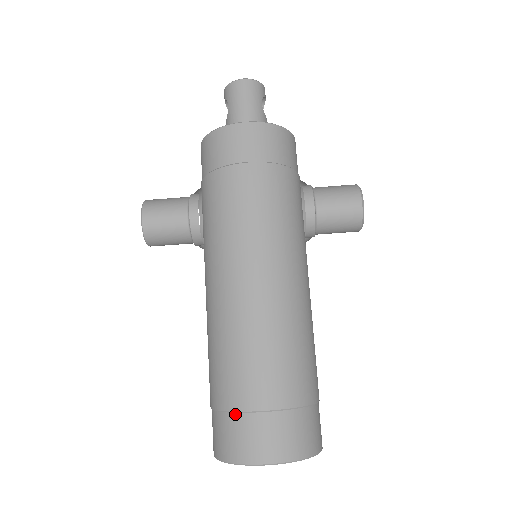
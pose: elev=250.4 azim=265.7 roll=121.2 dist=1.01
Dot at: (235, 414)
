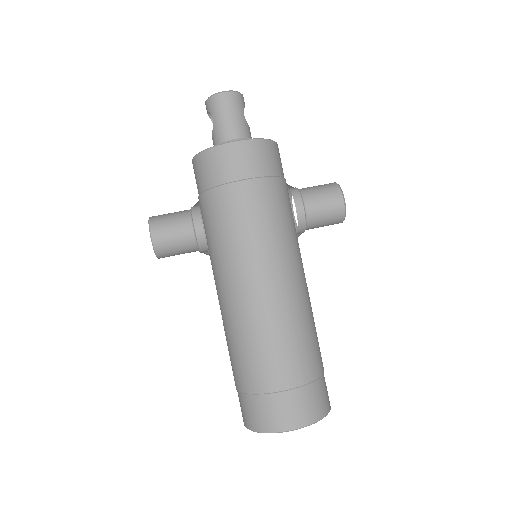
Dot at: (262, 395)
